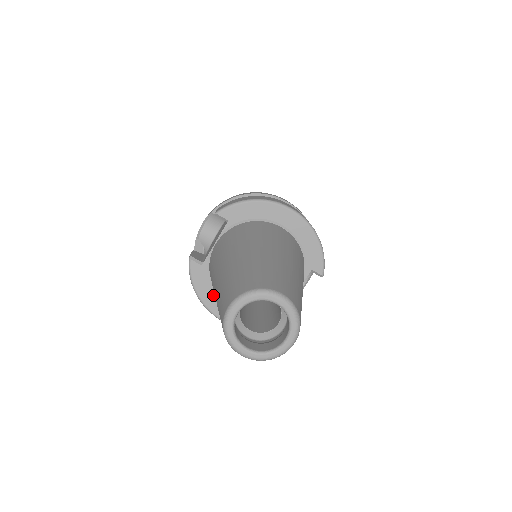
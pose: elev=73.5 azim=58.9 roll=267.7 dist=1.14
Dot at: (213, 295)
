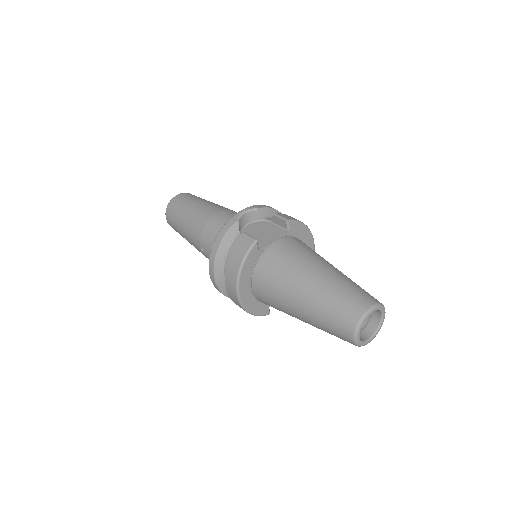
Dot at: (248, 275)
